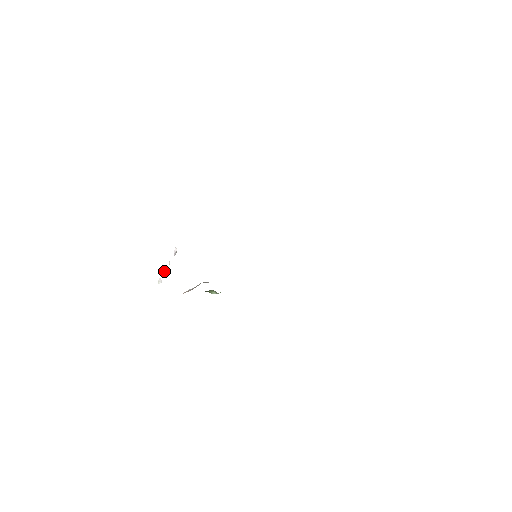
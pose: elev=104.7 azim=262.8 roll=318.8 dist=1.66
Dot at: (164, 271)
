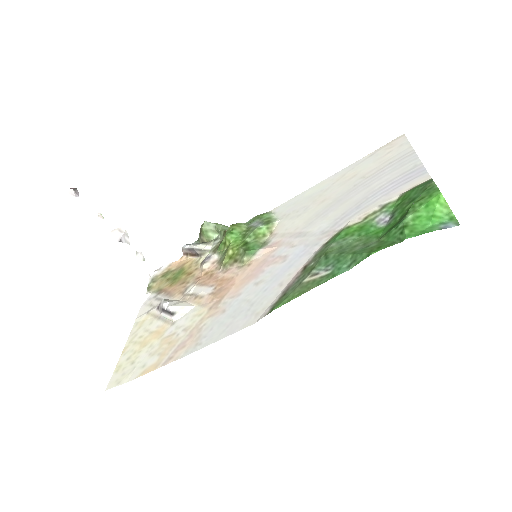
Dot at: (123, 242)
